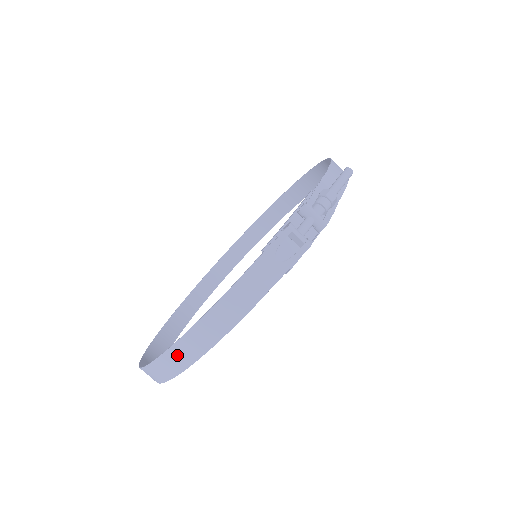
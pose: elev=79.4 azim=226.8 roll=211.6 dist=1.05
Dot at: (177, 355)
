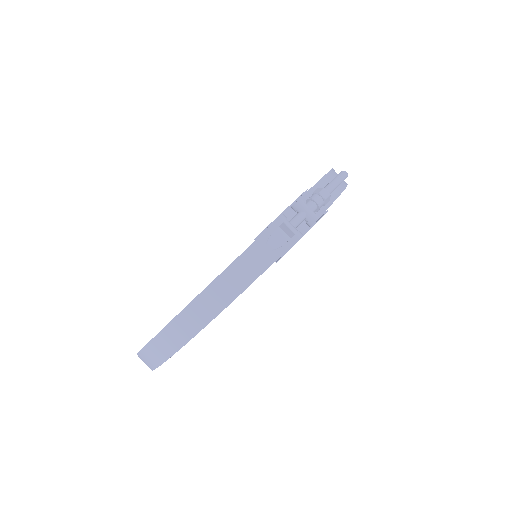
Dot at: (170, 336)
